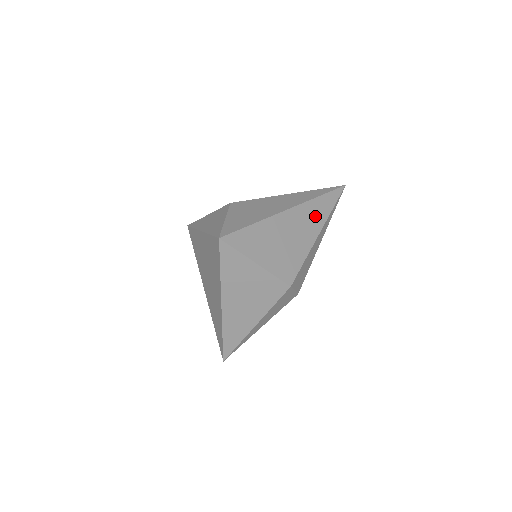
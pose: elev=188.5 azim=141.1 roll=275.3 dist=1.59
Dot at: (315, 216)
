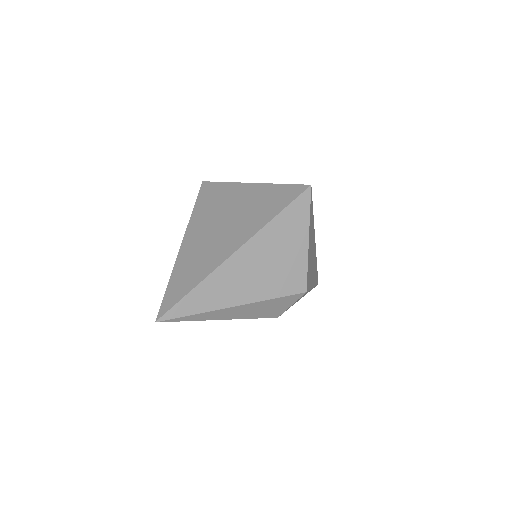
Dot at: occluded
